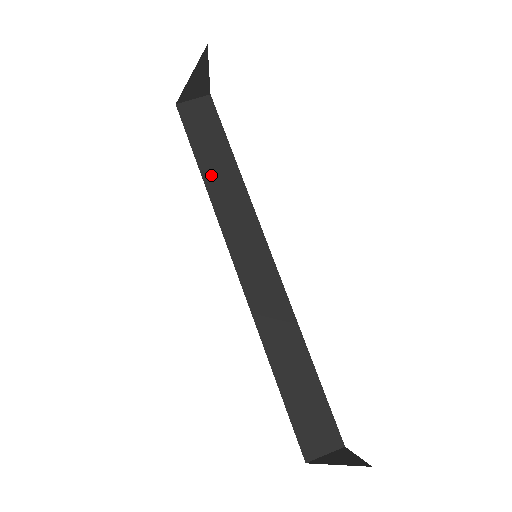
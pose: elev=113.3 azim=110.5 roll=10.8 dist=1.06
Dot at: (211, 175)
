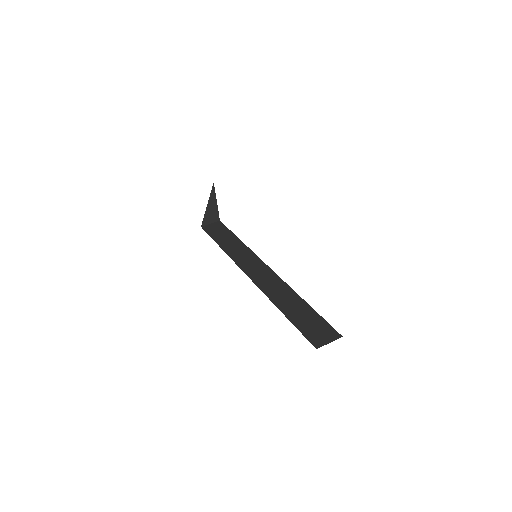
Dot at: (225, 245)
